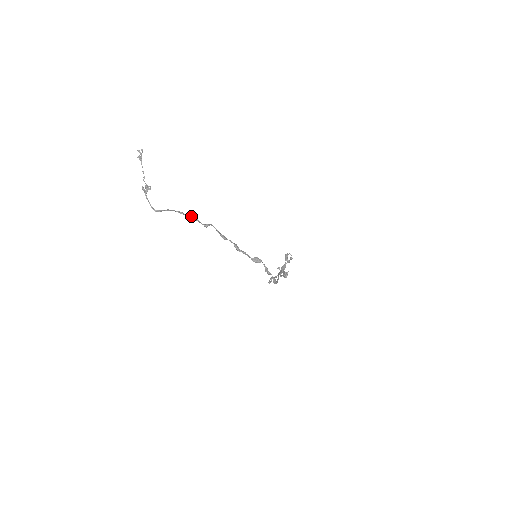
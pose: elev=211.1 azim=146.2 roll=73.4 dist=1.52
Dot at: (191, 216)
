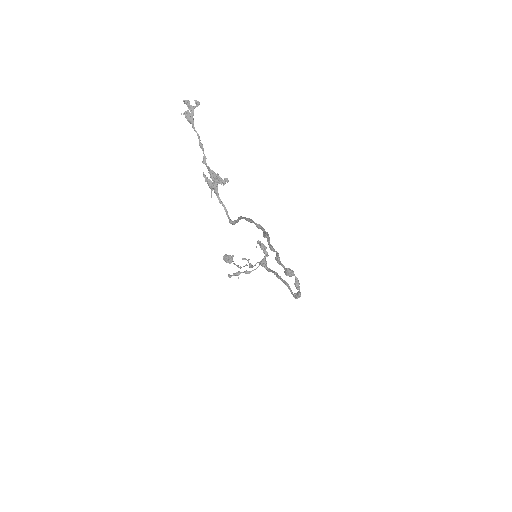
Dot at: (260, 225)
